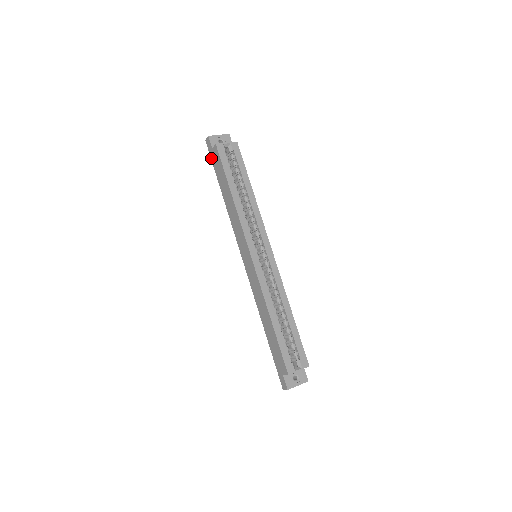
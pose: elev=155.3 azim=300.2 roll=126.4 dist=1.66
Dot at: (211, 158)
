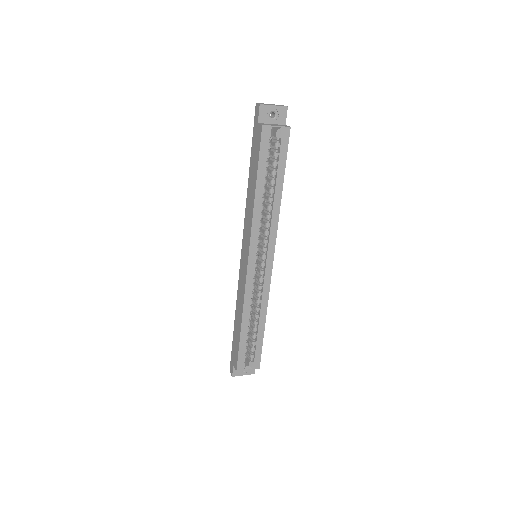
Dot at: (253, 129)
